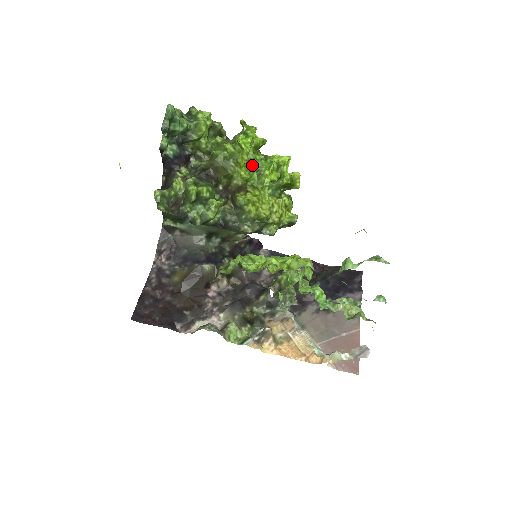
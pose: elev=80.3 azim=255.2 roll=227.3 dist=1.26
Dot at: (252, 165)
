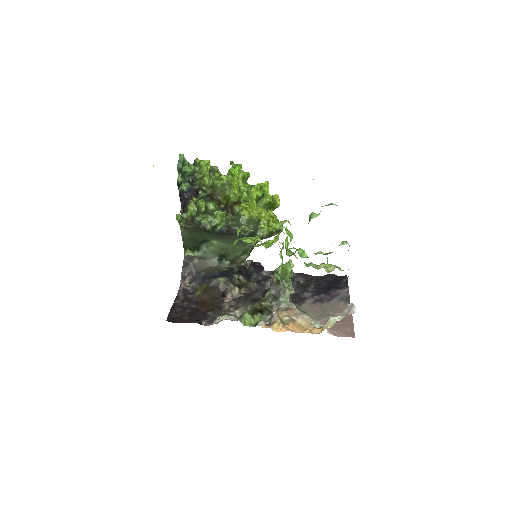
Dot at: occluded
